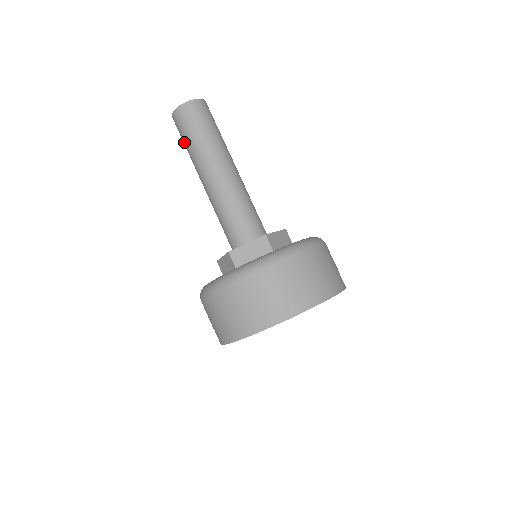
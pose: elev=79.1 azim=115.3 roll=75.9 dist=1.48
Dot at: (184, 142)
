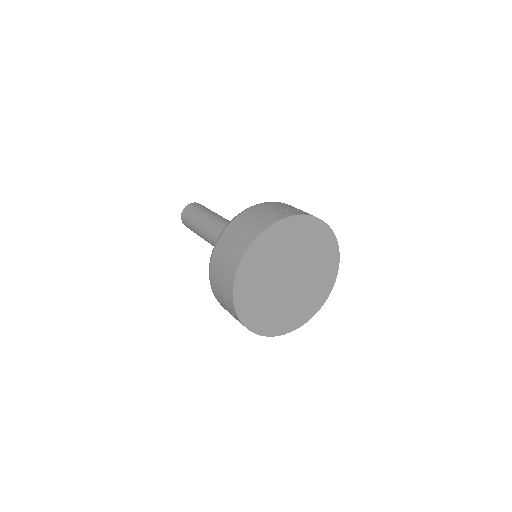
Dot at: (191, 227)
